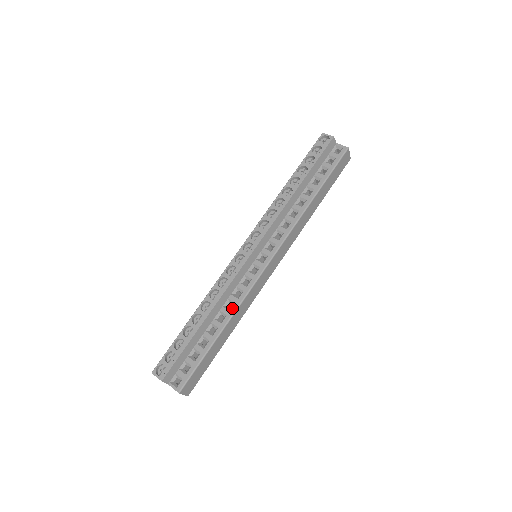
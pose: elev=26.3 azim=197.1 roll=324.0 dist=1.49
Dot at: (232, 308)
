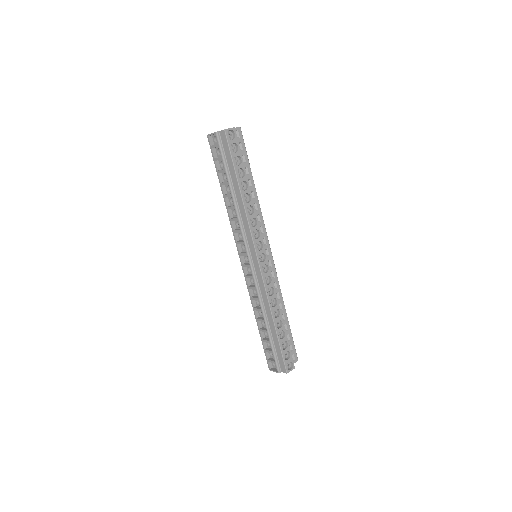
Dot at: (280, 296)
